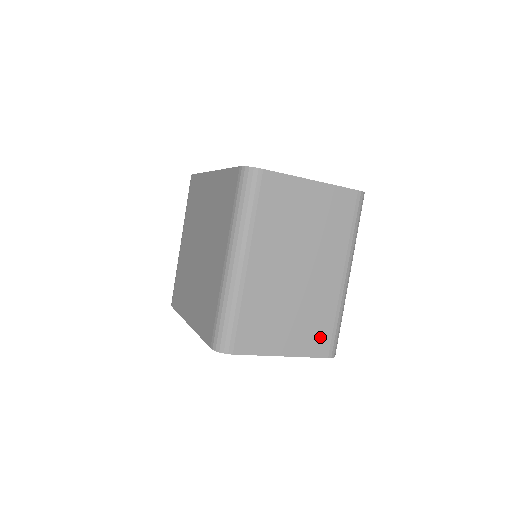
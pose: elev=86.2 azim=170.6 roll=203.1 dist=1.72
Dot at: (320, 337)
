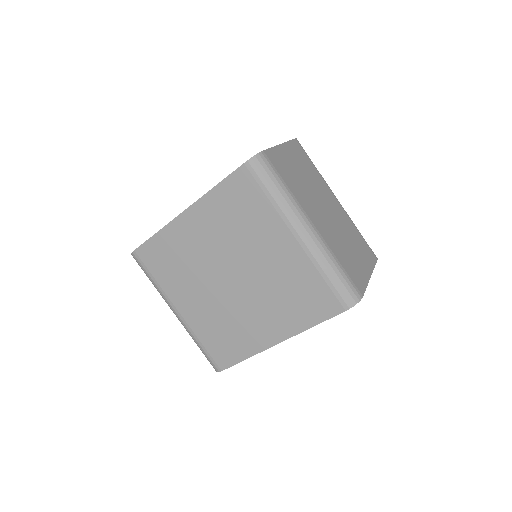
Dot at: (366, 249)
